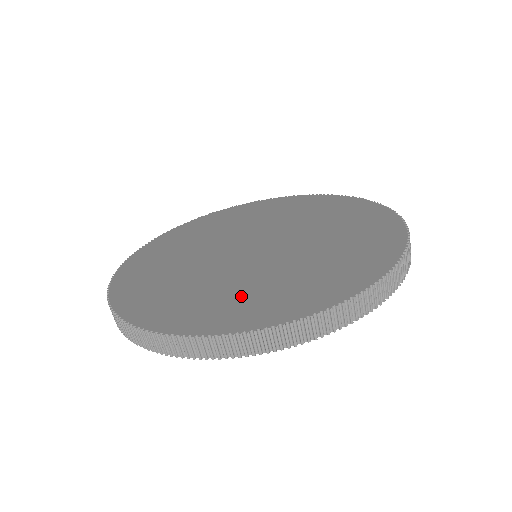
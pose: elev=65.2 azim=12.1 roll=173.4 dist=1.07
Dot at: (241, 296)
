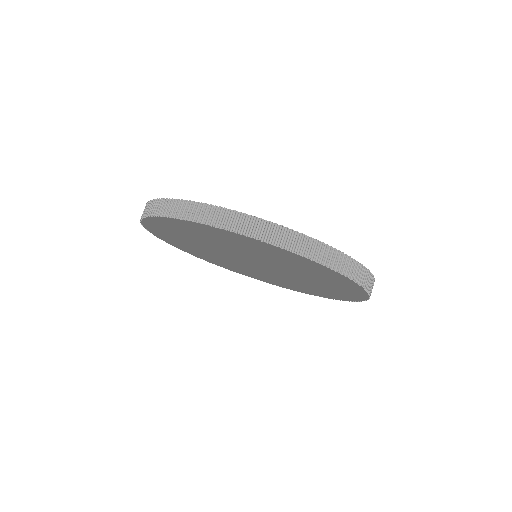
Dot at: occluded
